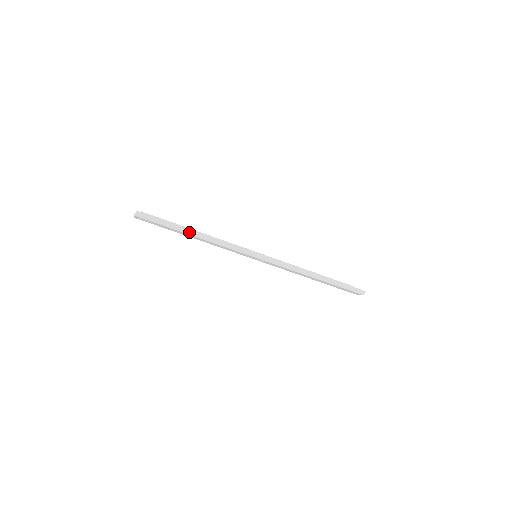
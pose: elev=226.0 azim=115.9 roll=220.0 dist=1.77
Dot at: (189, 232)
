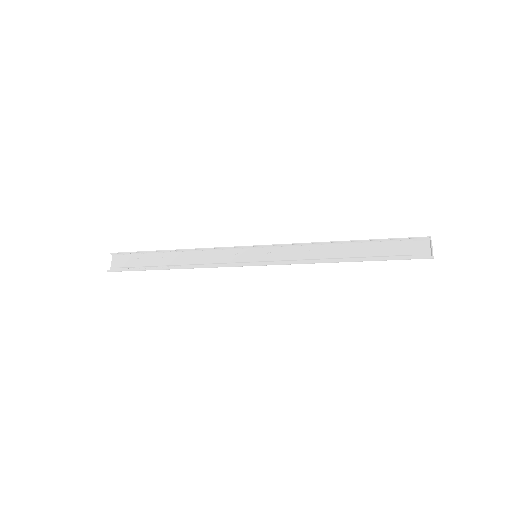
Dot at: (167, 269)
